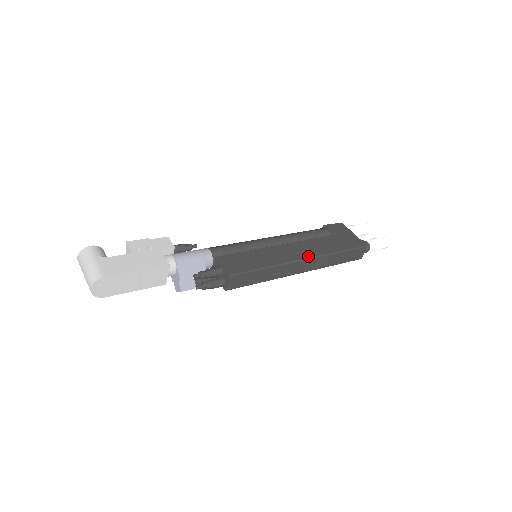
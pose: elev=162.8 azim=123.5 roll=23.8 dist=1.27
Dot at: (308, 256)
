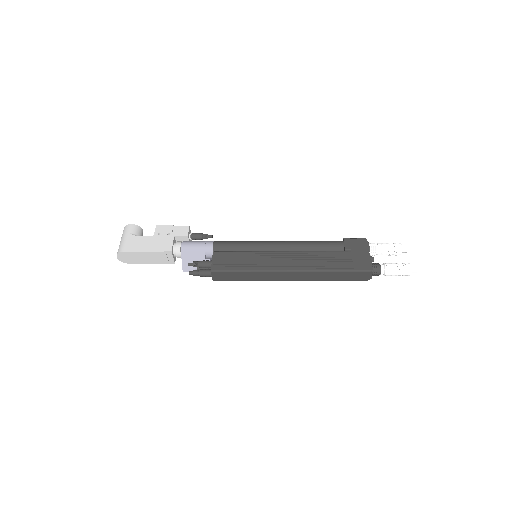
Dot at: (296, 268)
